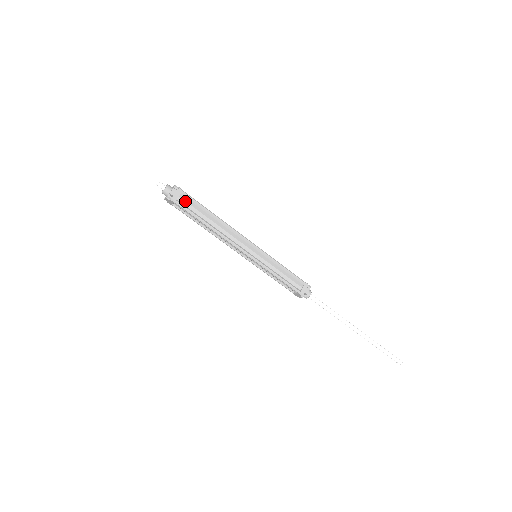
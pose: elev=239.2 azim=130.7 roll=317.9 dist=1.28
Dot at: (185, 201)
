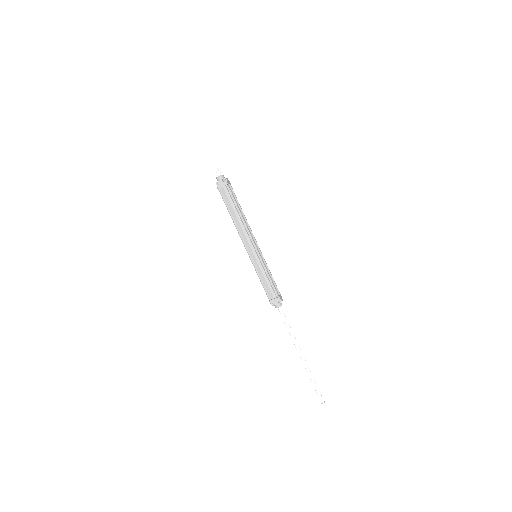
Dot at: (231, 189)
